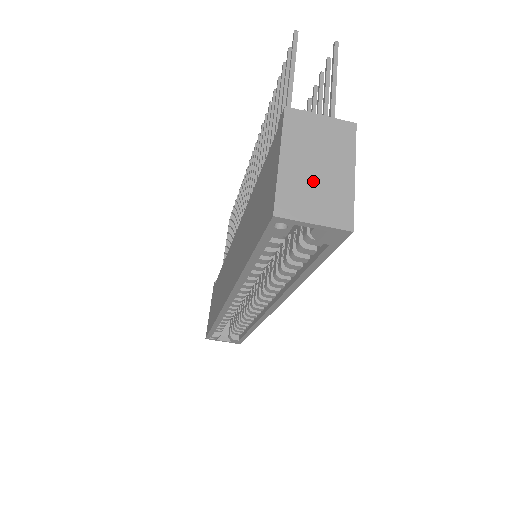
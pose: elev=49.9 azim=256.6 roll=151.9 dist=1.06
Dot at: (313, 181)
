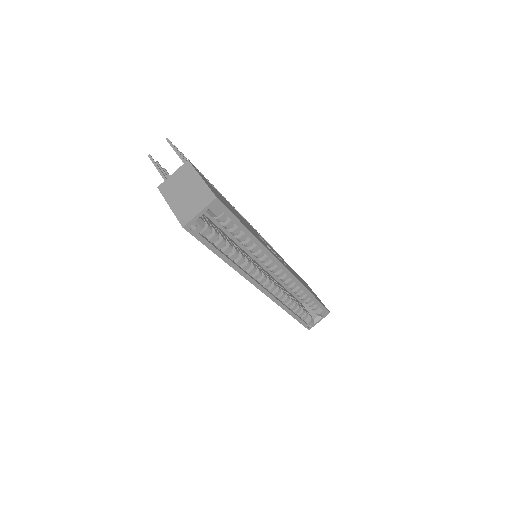
Dot at: (188, 199)
